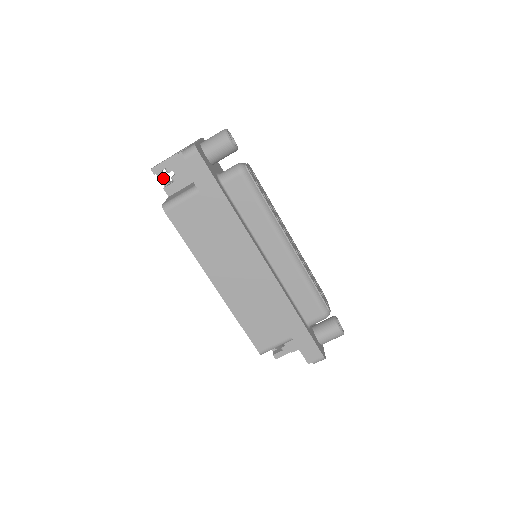
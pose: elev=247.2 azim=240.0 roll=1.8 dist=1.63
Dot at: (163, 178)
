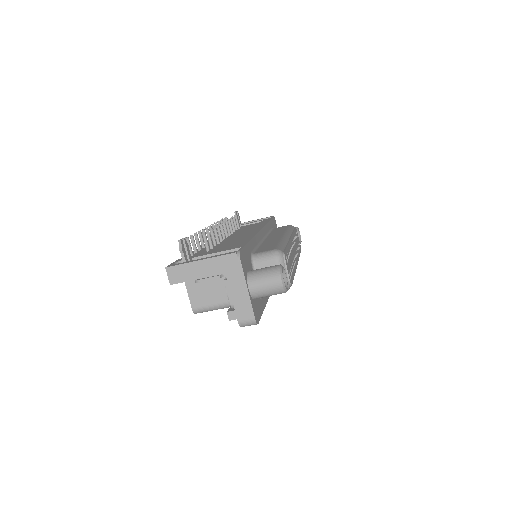
Dot at: occluded
